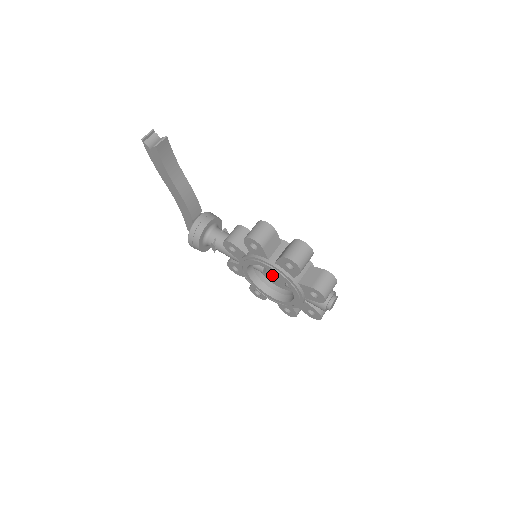
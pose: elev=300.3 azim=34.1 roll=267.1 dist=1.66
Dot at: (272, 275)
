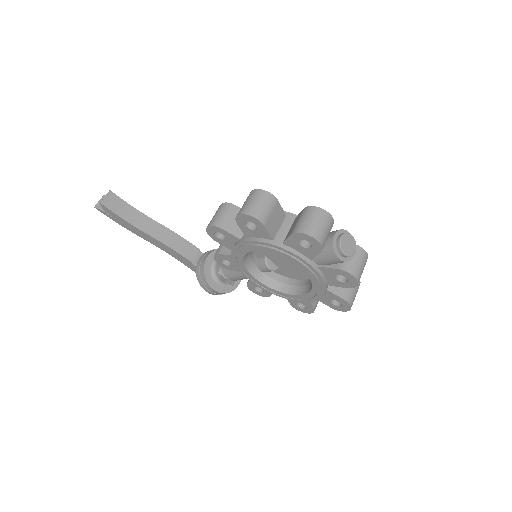
Dot at: (285, 267)
